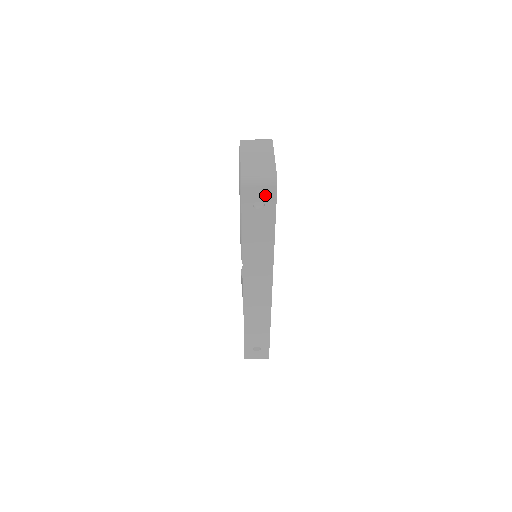
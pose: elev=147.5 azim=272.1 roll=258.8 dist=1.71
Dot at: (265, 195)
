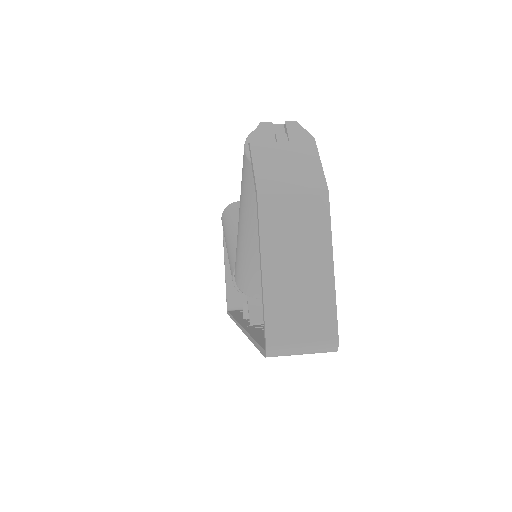
Dot at: occluded
